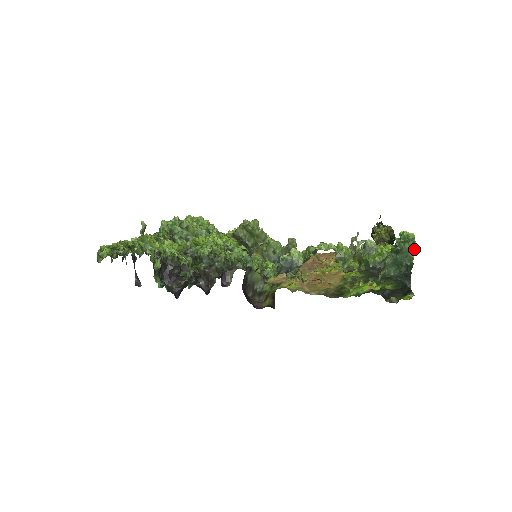
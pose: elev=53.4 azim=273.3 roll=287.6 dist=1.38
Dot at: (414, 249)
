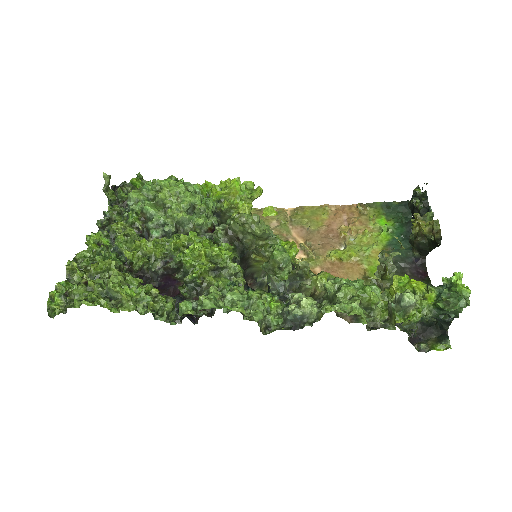
Dot at: (465, 307)
